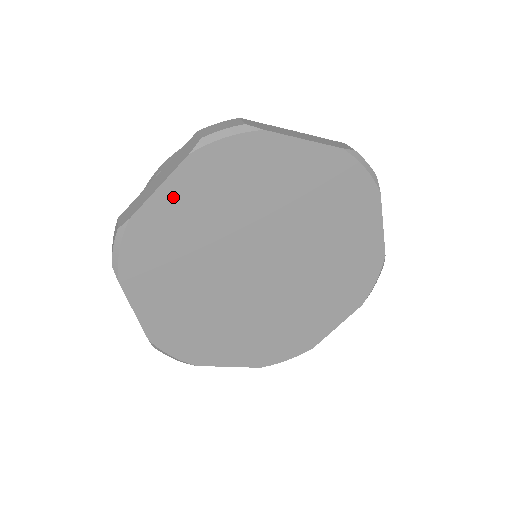
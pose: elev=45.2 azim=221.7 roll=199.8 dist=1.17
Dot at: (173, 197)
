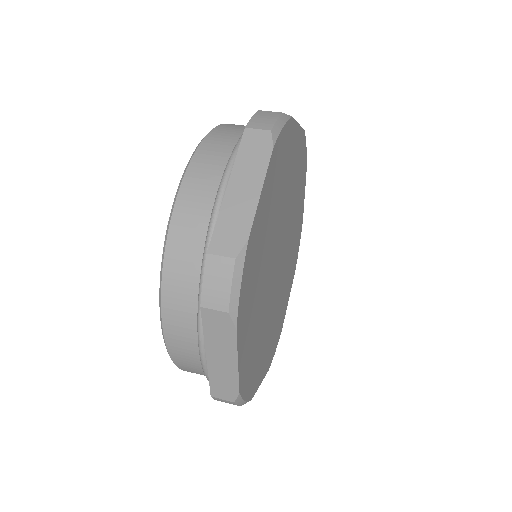
Dot at: (296, 140)
